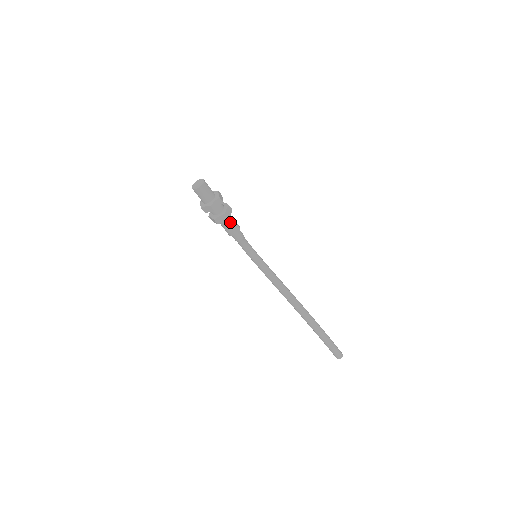
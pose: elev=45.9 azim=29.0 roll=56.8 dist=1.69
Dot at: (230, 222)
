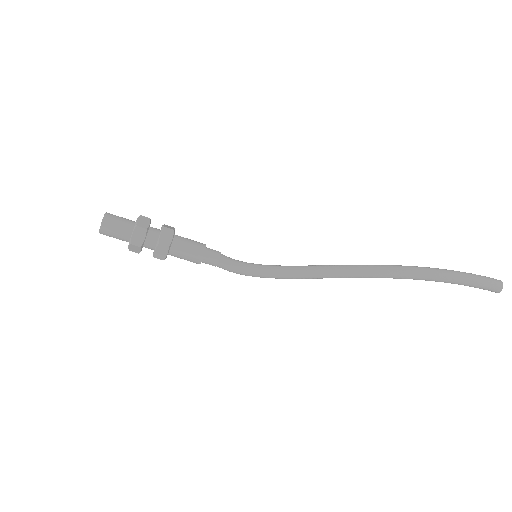
Dot at: (183, 239)
